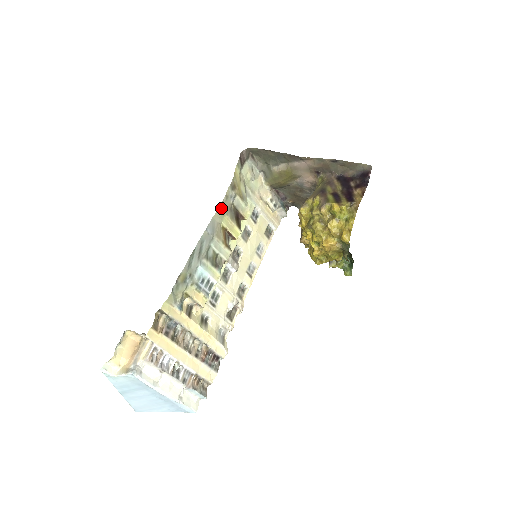
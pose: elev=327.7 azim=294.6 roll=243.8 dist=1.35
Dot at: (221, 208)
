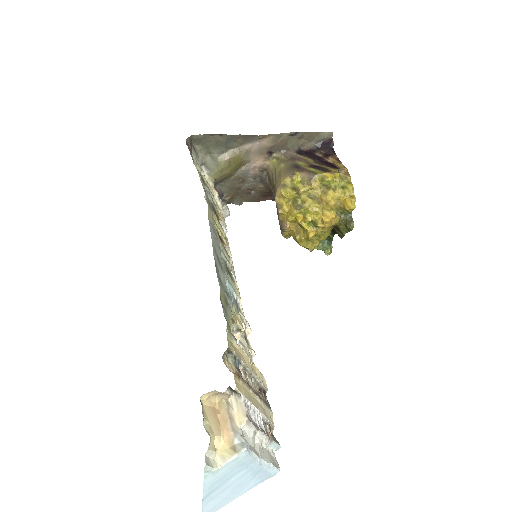
Dot at: (208, 206)
